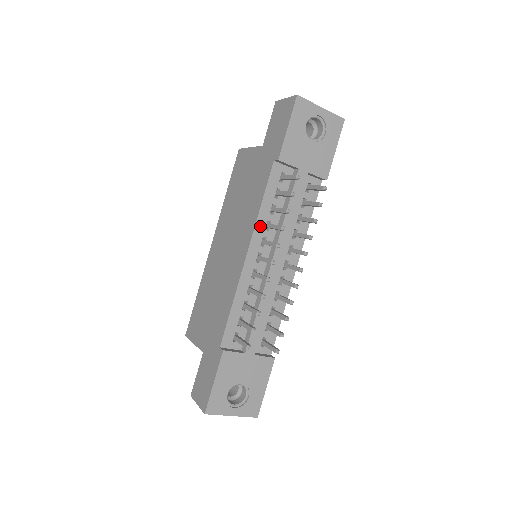
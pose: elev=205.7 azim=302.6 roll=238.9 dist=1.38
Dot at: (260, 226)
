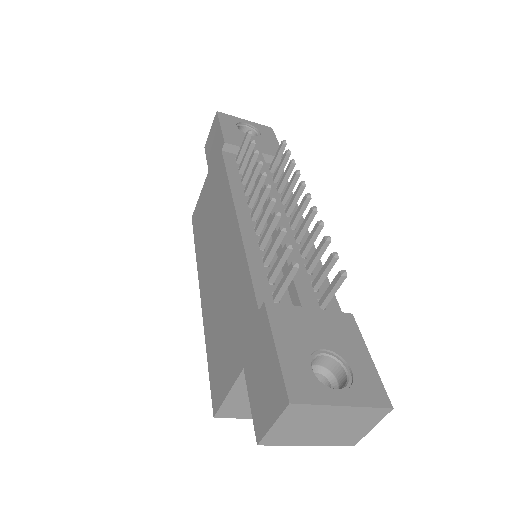
Dot at: (237, 193)
